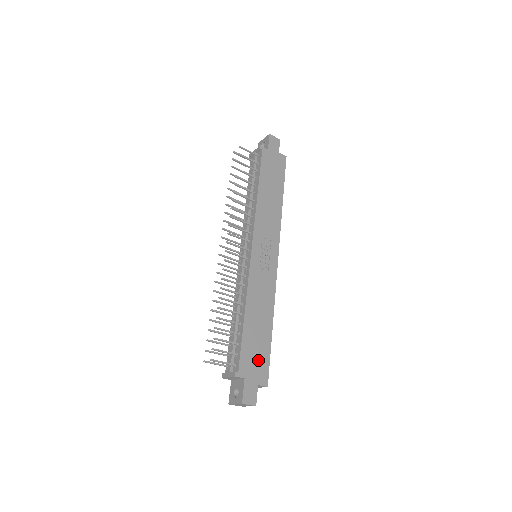
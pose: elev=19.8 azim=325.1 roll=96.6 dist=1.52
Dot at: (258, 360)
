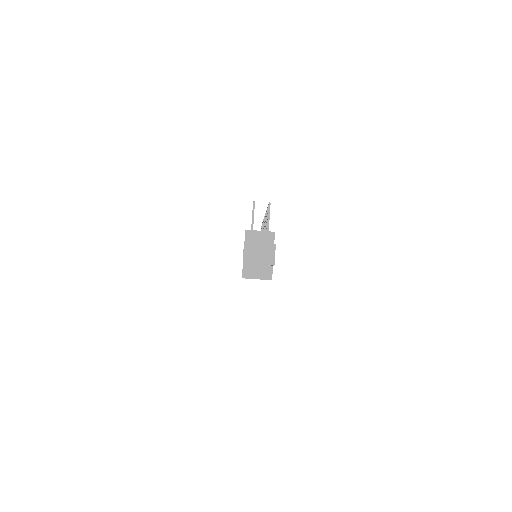
Dot at: occluded
